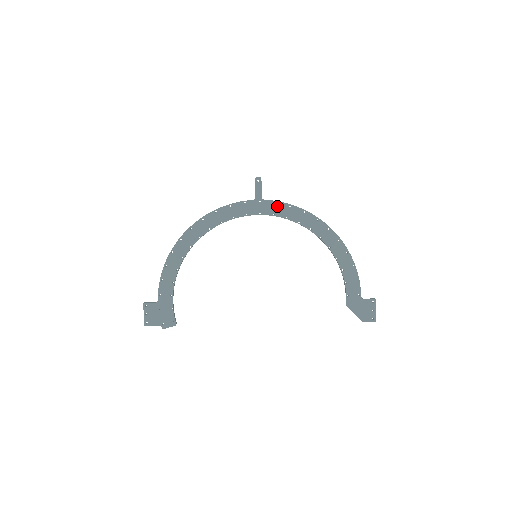
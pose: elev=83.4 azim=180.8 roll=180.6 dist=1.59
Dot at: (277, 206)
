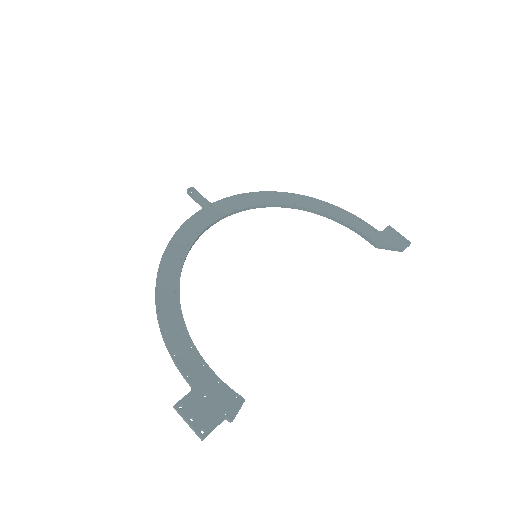
Dot at: (231, 201)
